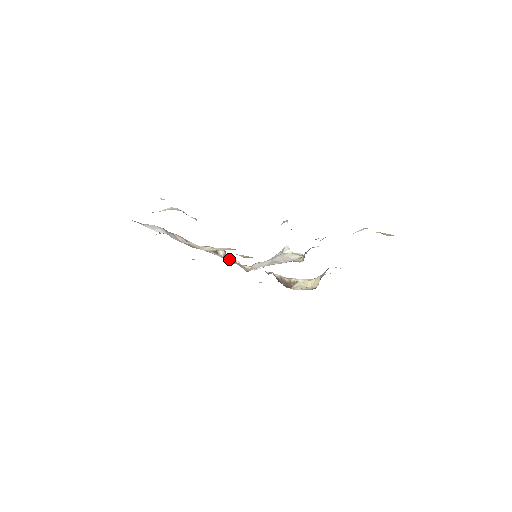
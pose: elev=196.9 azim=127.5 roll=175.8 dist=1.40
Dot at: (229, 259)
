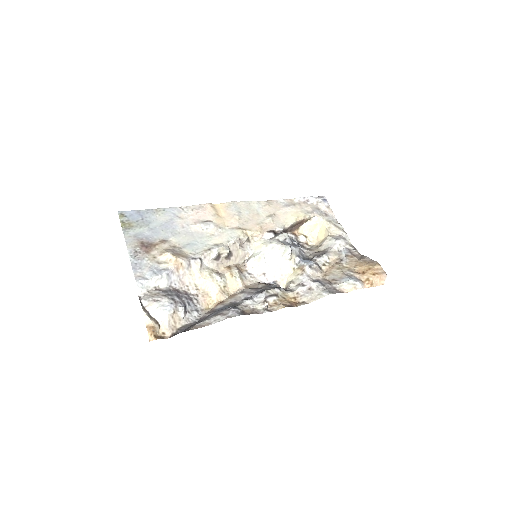
Dot at: (231, 255)
